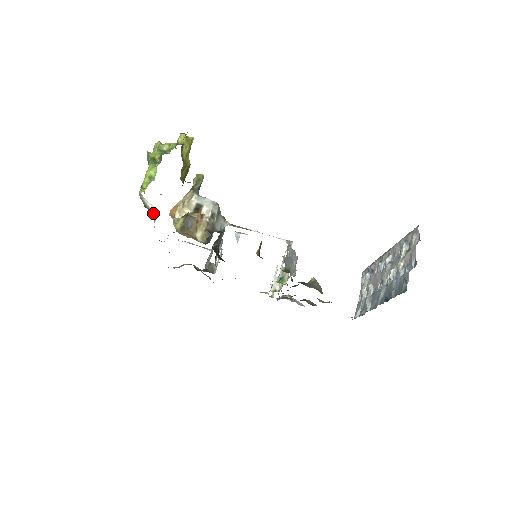
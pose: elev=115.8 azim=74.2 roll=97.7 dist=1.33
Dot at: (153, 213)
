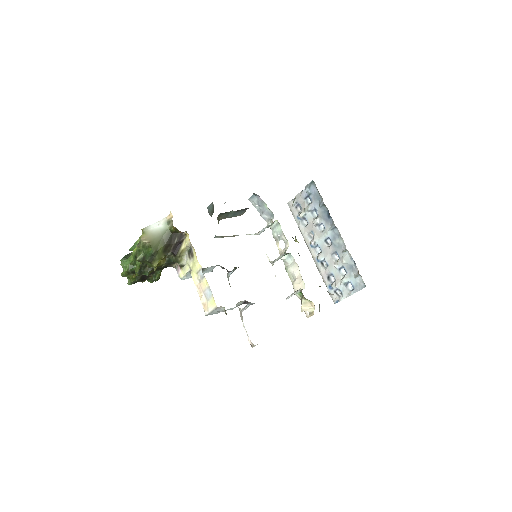
Dot at: (163, 222)
